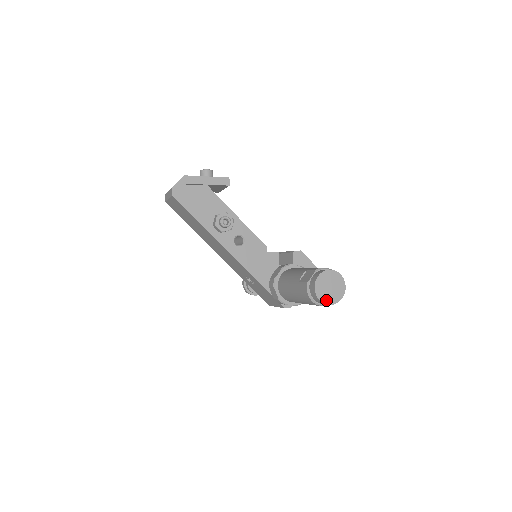
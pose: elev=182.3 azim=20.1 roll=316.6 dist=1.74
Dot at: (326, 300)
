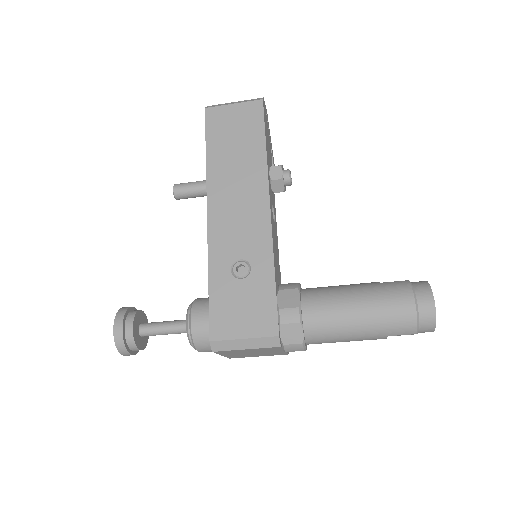
Dot at: (434, 310)
